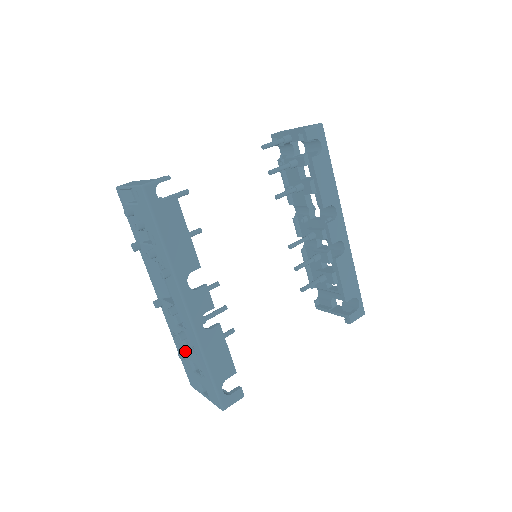
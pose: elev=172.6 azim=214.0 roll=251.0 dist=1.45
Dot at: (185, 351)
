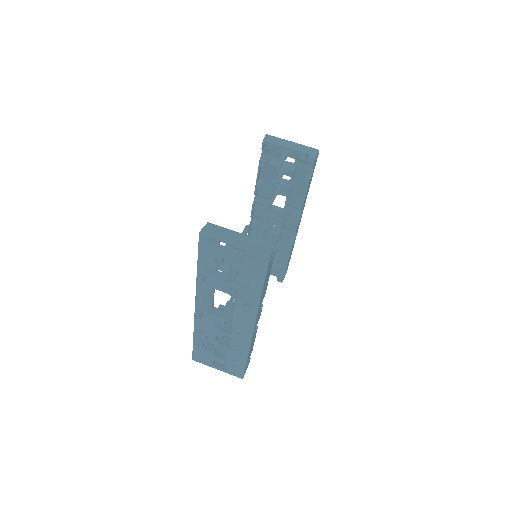
Dot at: (213, 344)
